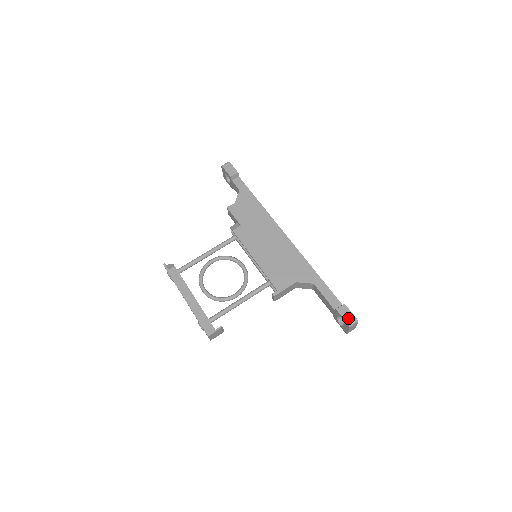
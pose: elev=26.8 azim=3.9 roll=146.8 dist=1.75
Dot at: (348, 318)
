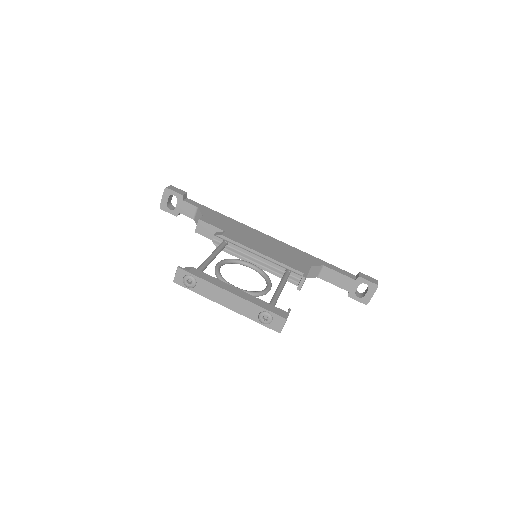
Dot at: (372, 280)
